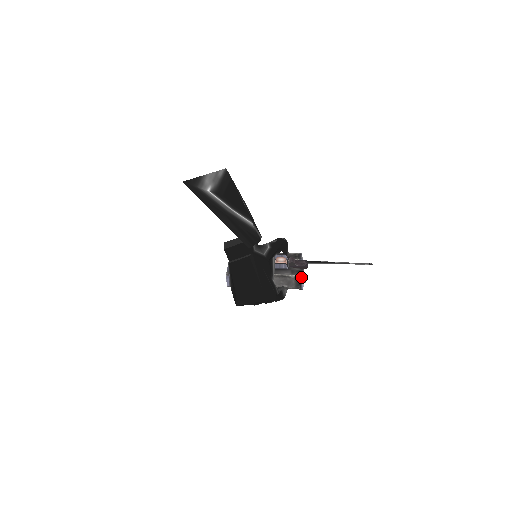
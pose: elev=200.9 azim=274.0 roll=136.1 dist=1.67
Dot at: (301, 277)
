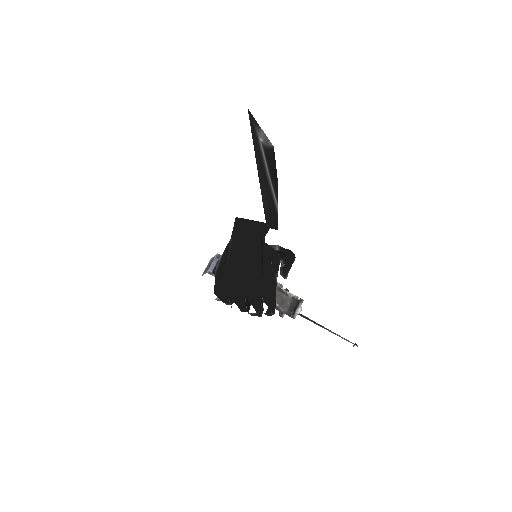
Dot at: (299, 301)
